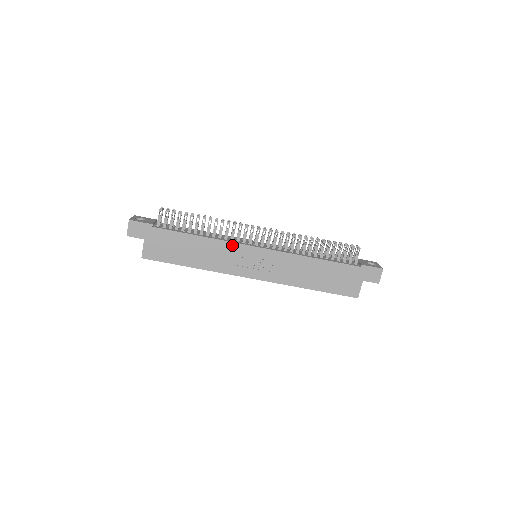
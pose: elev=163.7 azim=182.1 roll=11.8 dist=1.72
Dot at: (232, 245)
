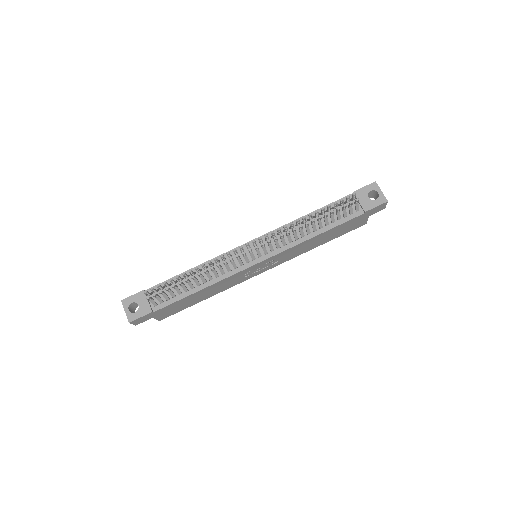
Dot at: (233, 276)
